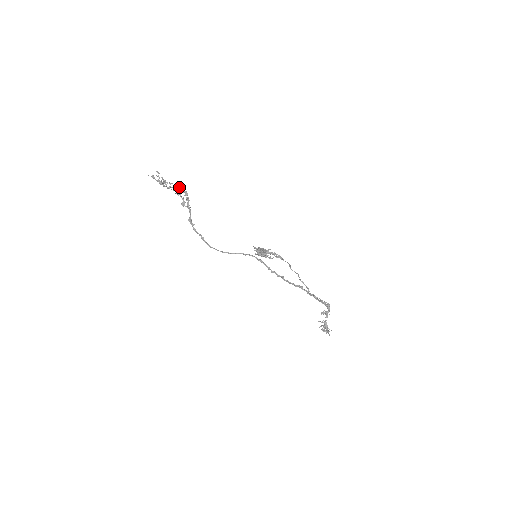
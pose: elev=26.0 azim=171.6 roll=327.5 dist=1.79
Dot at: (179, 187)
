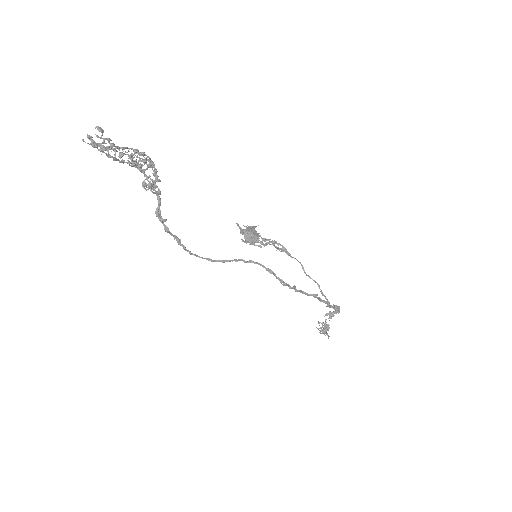
Dot at: (138, 153)
